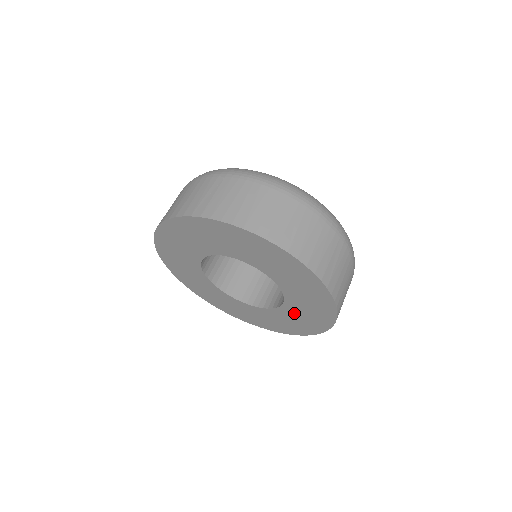
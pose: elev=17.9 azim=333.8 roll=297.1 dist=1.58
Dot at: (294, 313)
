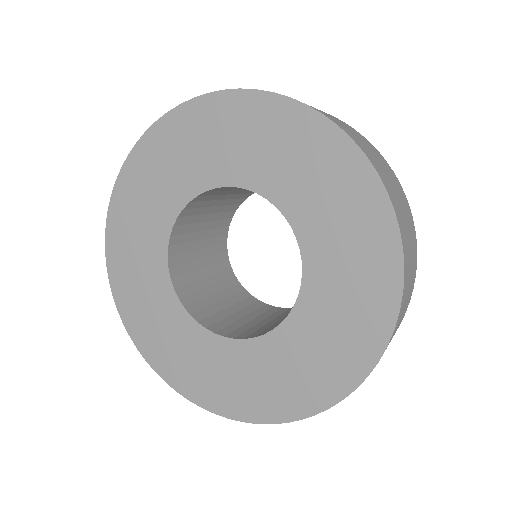
Dot at: (304, 339)
